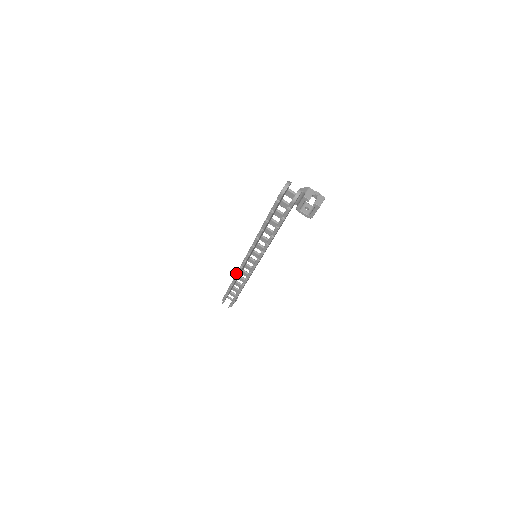
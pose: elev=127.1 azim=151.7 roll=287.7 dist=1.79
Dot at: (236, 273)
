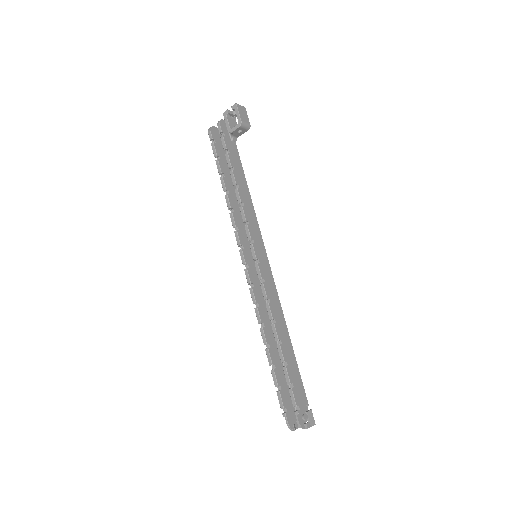
Dot at: occluded
